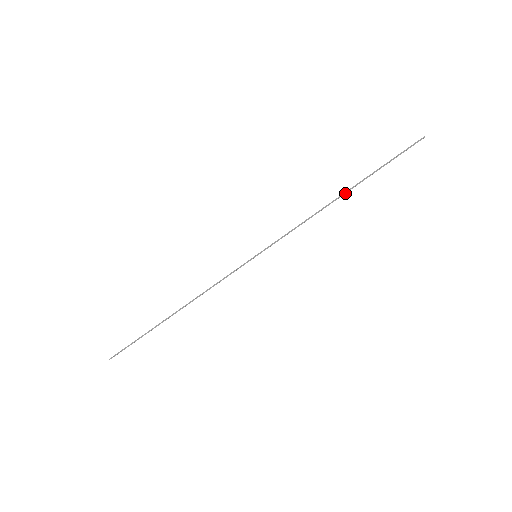
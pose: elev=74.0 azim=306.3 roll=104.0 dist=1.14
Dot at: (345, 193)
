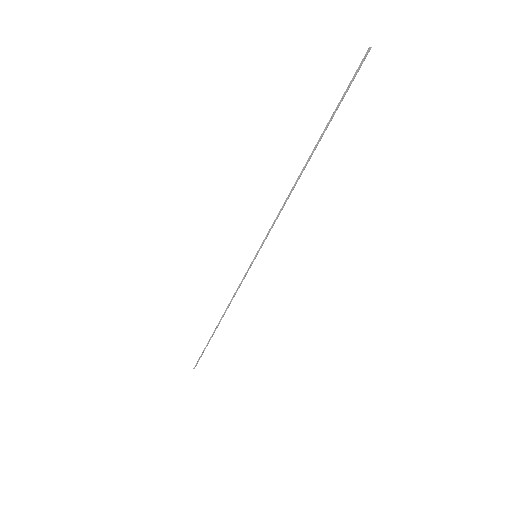
Dot at: (308, 161)
